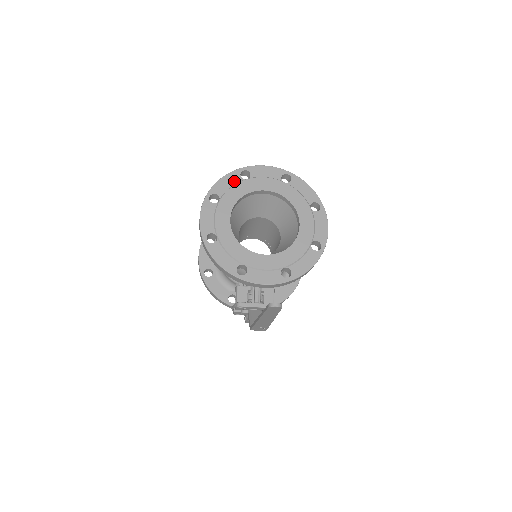
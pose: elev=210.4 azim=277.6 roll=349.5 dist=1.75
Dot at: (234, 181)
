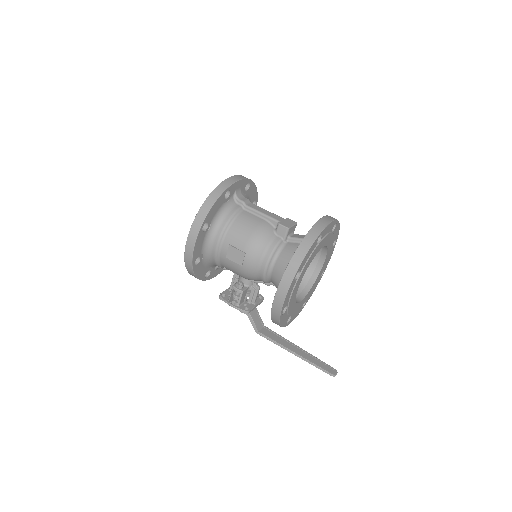
Dot at: (312, 250)
